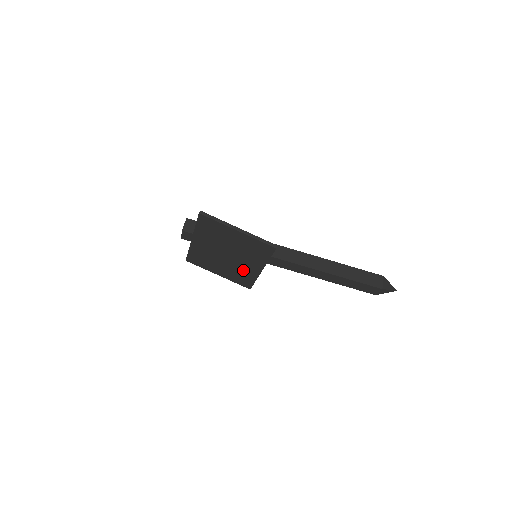
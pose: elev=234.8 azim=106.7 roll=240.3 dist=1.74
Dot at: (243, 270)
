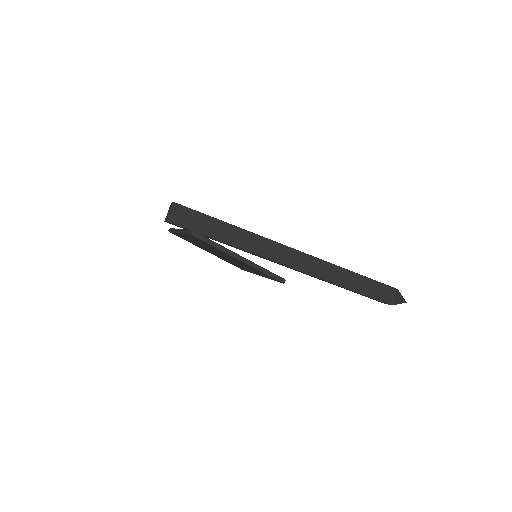
Dot at: occluded
